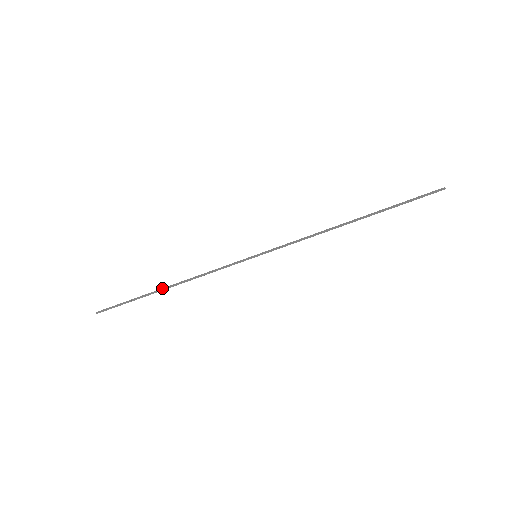
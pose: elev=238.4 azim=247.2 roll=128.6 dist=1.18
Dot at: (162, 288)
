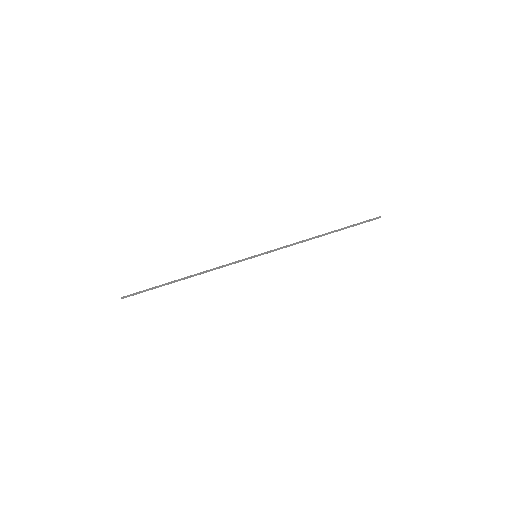
Dot at: (181, 278)
